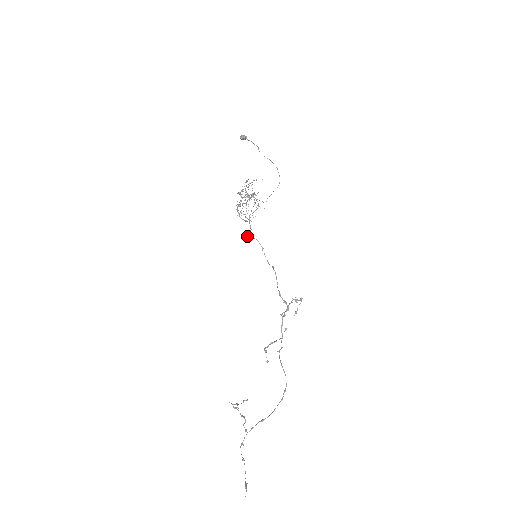
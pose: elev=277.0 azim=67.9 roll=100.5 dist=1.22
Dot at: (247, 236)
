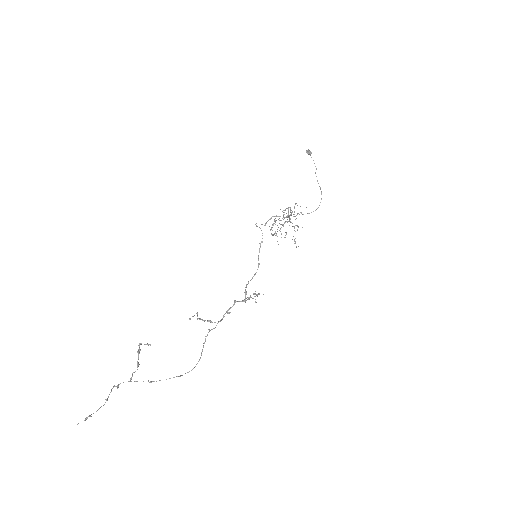
Dot at: occluded
